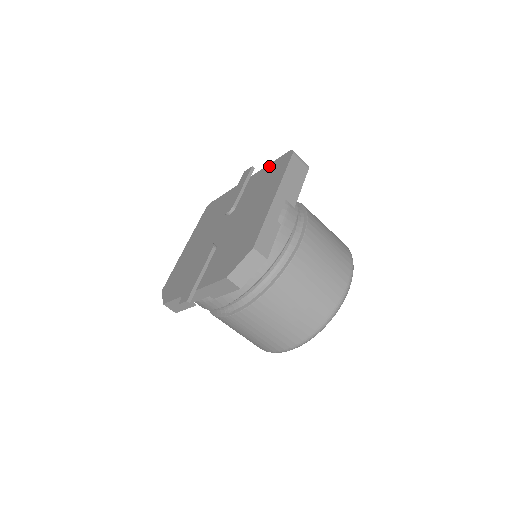
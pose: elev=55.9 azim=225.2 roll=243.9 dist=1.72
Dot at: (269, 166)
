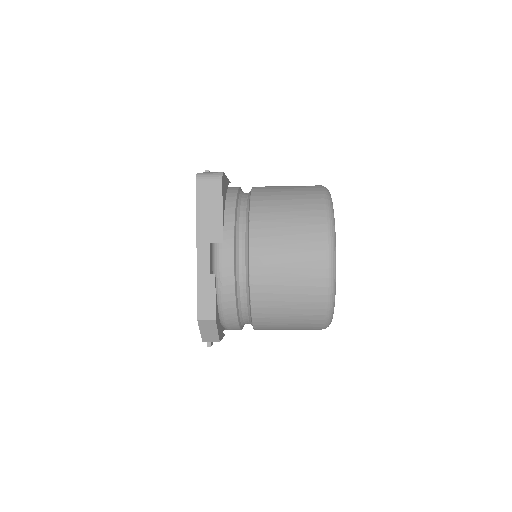
Dot at: occluded
